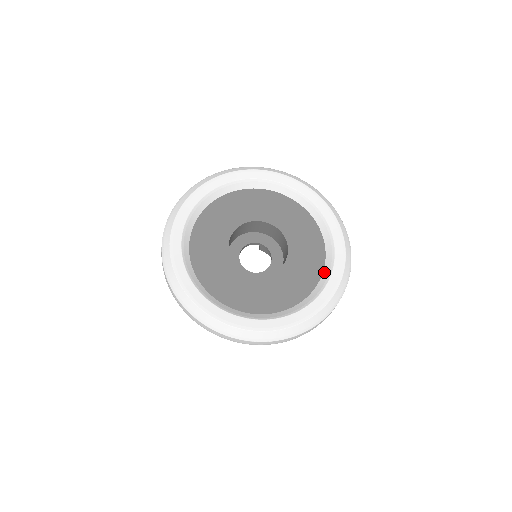
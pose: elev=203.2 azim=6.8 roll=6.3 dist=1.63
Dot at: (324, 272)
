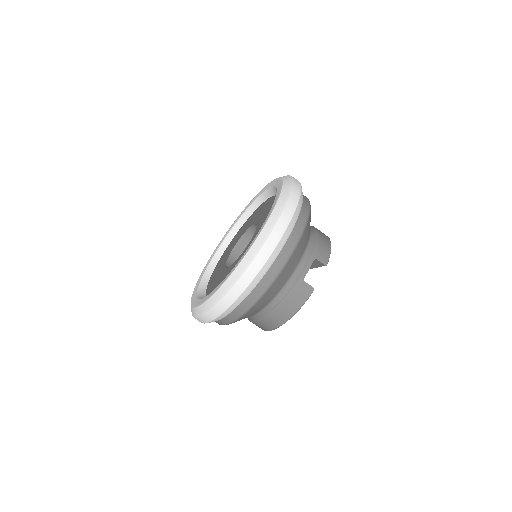
Dot at: occluded
